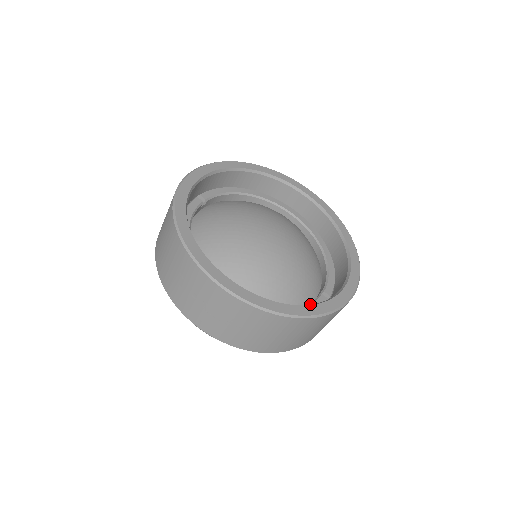
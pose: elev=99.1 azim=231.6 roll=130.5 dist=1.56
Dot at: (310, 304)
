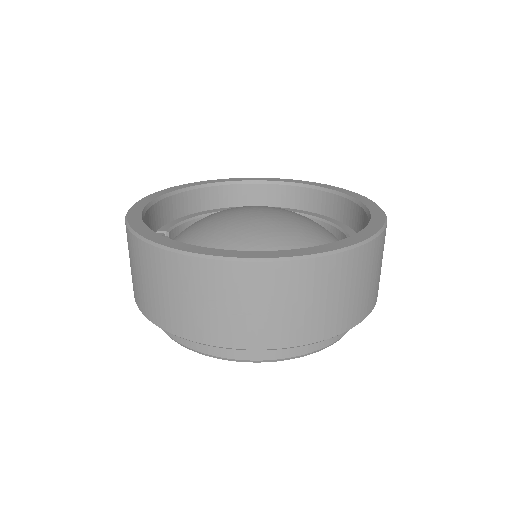
Dot at: occluded
